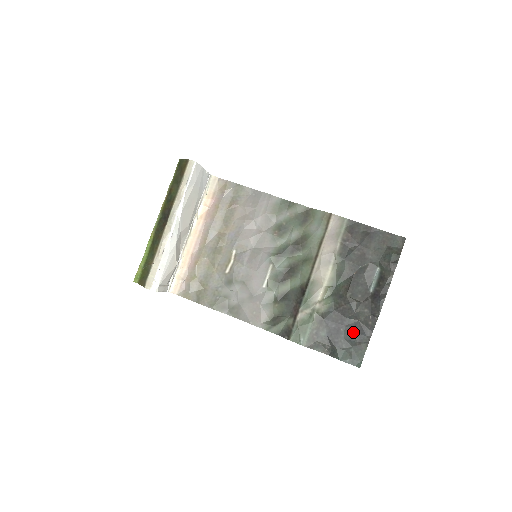
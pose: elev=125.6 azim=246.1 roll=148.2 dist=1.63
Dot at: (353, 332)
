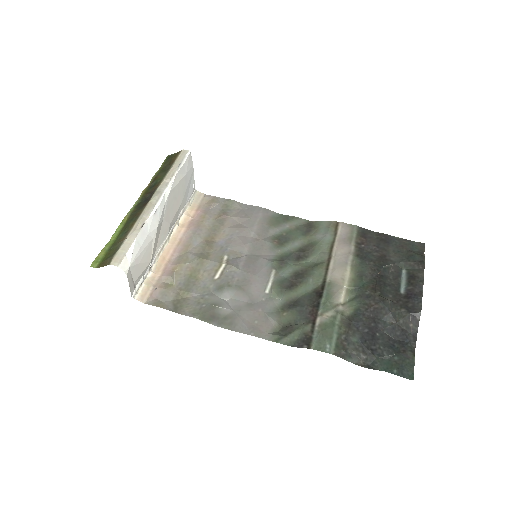
Dot at: (392, 338)
